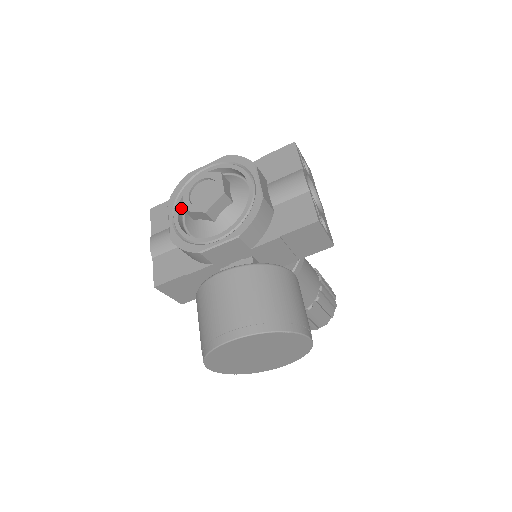
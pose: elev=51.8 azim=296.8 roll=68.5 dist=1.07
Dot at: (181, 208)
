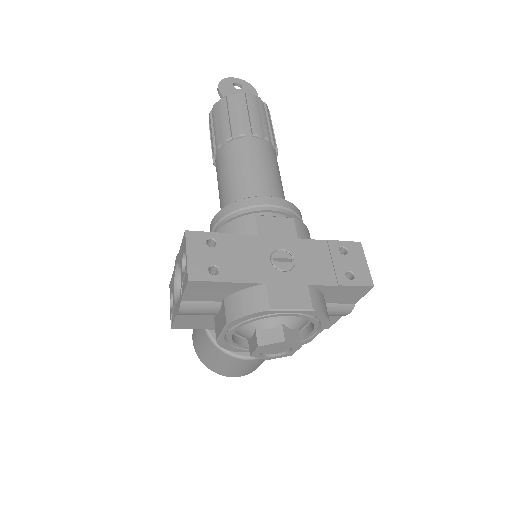
Dot at: (239, 323)
